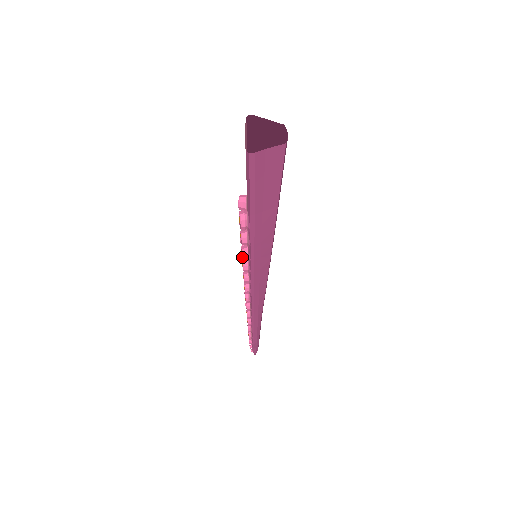
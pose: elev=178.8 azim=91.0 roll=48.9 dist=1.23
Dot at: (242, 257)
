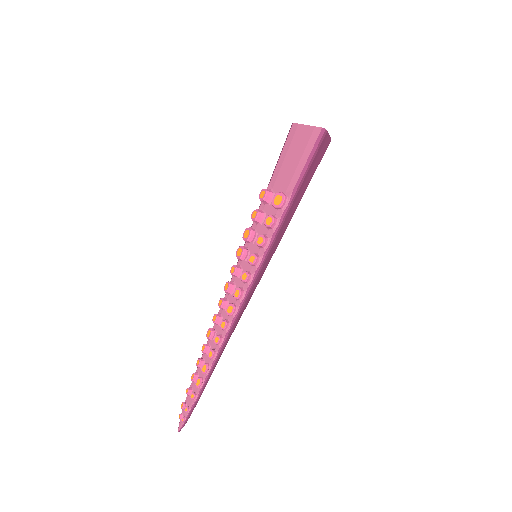
Dot at: (262, 243)
